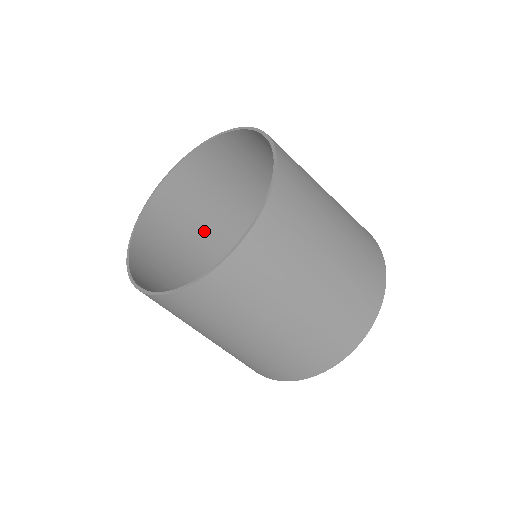
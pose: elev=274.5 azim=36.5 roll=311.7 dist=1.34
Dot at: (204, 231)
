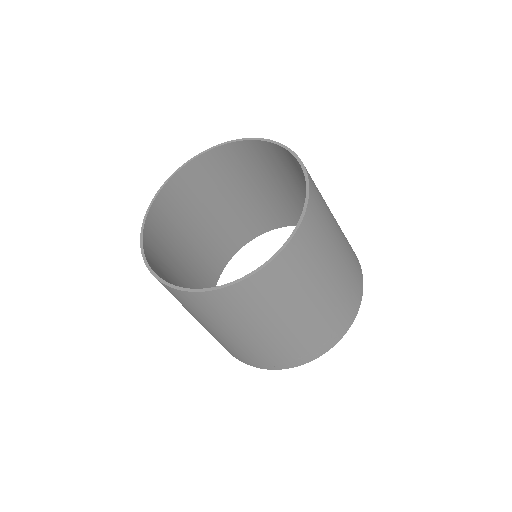
Dot at: occluded
